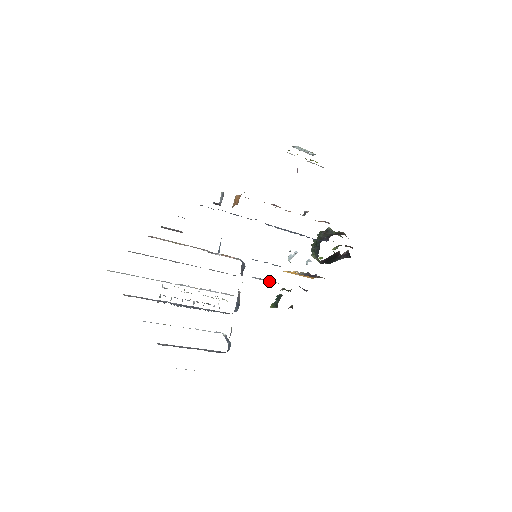
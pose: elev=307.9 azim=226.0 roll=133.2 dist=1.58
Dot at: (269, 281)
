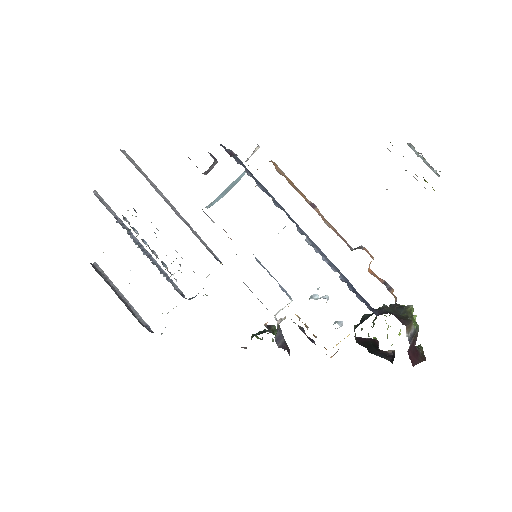
Dot at: occluded
